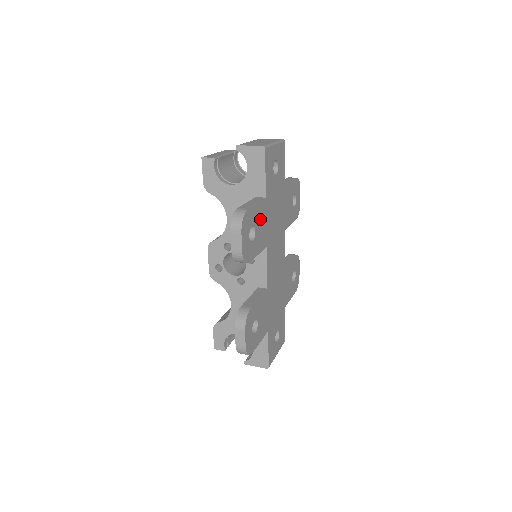
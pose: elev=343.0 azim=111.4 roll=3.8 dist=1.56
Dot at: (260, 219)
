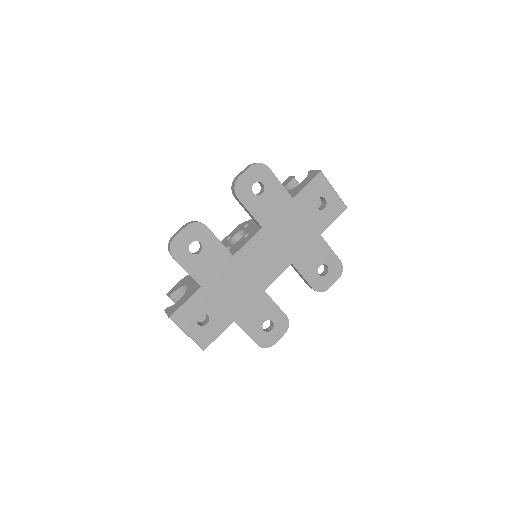
Dot at: (274, 198)
